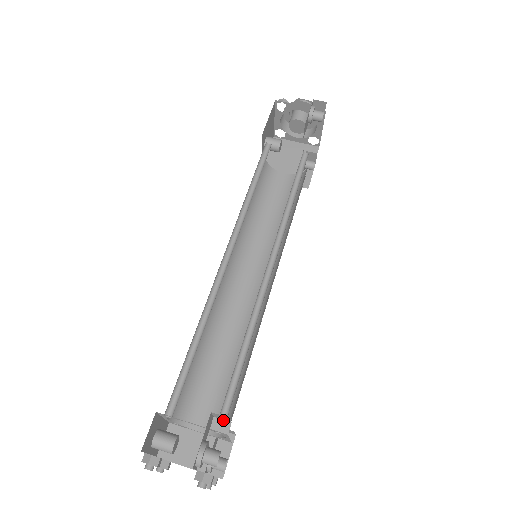
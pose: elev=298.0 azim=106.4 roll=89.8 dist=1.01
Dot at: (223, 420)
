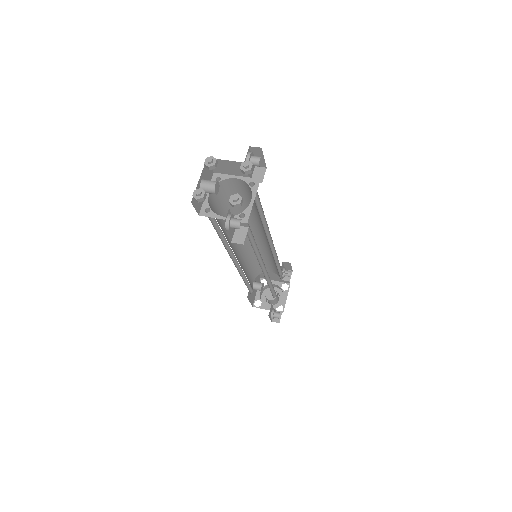
Dot at: occluded
